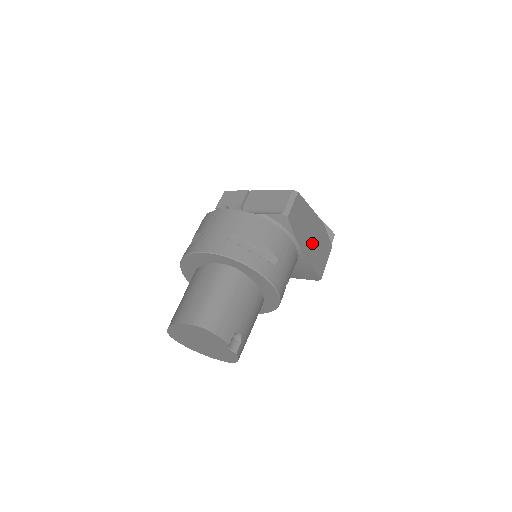
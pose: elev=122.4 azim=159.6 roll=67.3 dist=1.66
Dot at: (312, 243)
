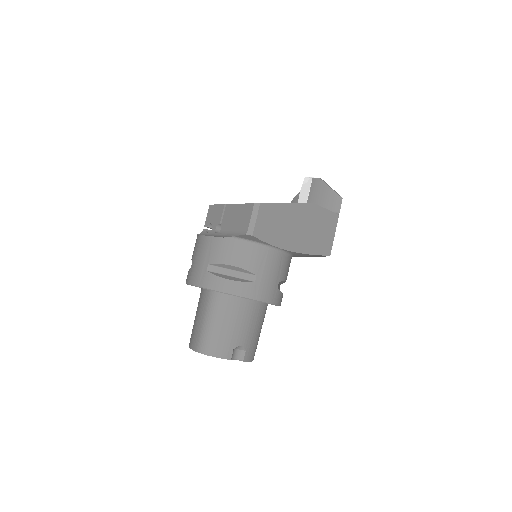
Dot at: (302, 233)
